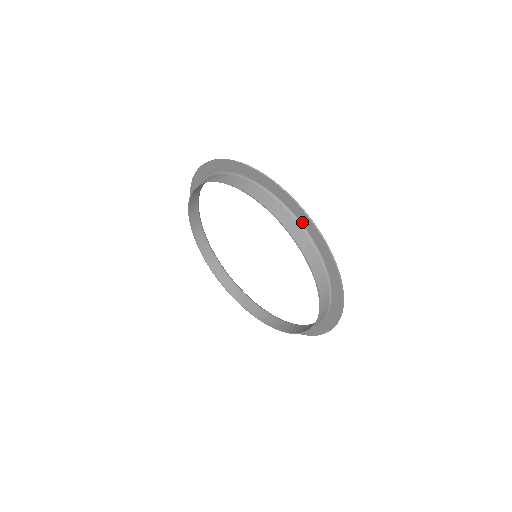
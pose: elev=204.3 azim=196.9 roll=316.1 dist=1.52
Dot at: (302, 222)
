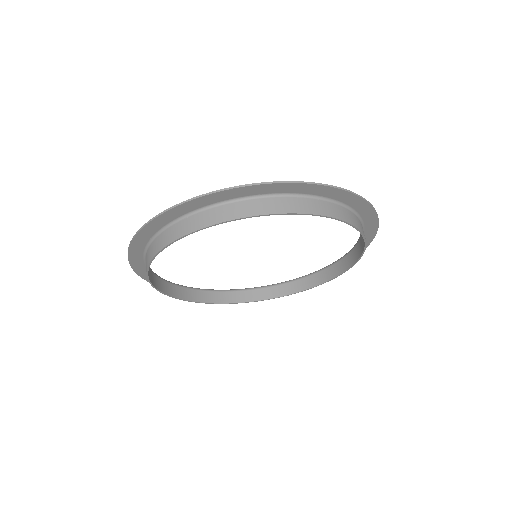
Dot at: (307, 193)
